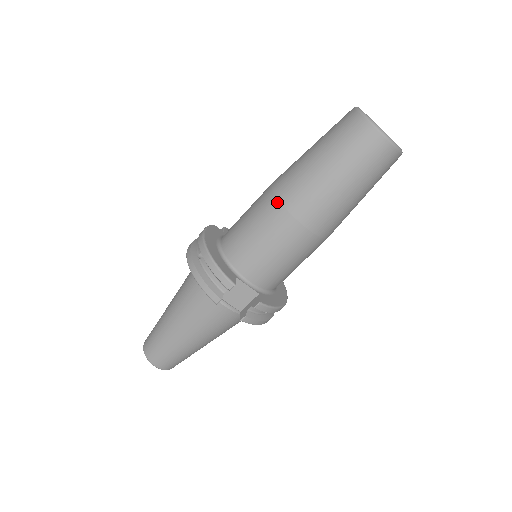
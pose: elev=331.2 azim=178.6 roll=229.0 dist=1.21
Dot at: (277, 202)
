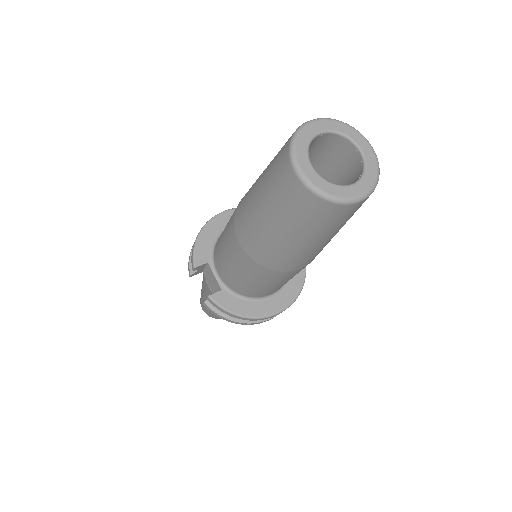
Dot at: occluded
